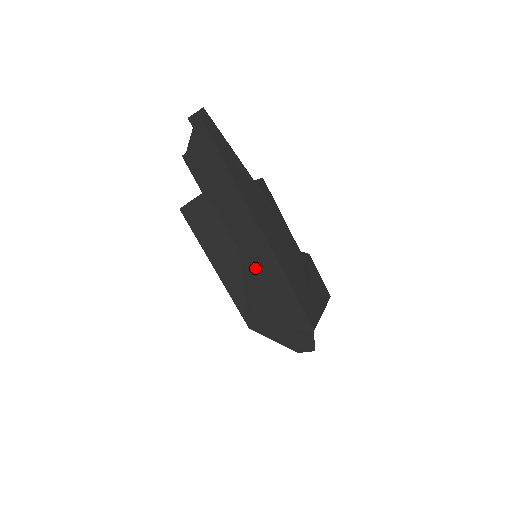
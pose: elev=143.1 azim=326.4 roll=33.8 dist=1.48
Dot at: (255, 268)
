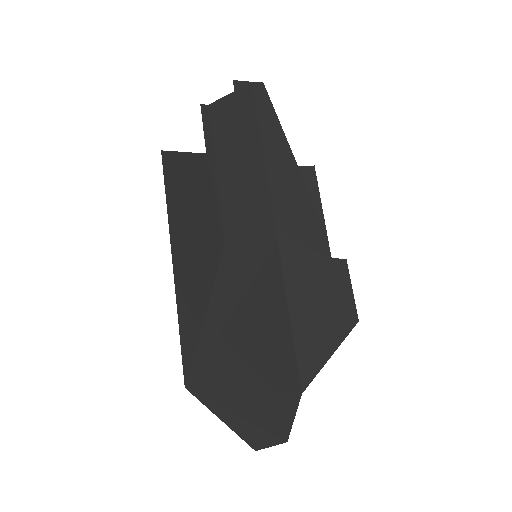
Dot at: (244, 275)
